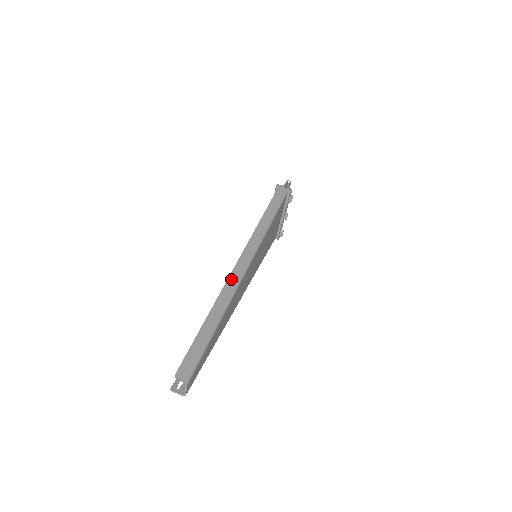
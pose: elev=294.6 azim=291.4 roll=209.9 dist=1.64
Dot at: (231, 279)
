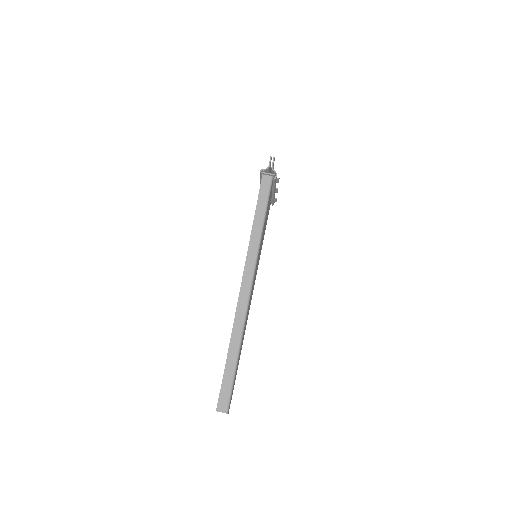
Dot at: (239, 307)
